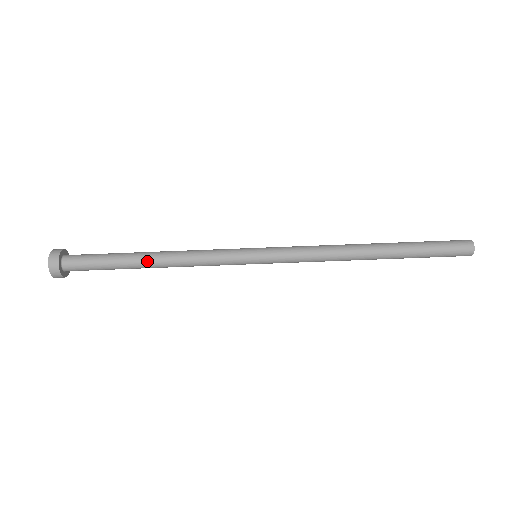
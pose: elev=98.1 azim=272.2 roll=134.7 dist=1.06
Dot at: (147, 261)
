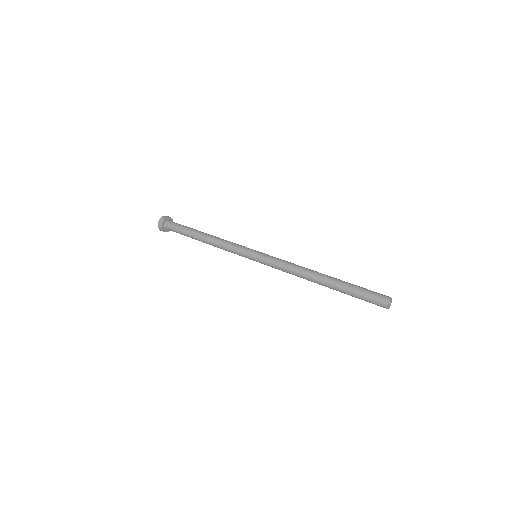
Dot at: (201, 236)
